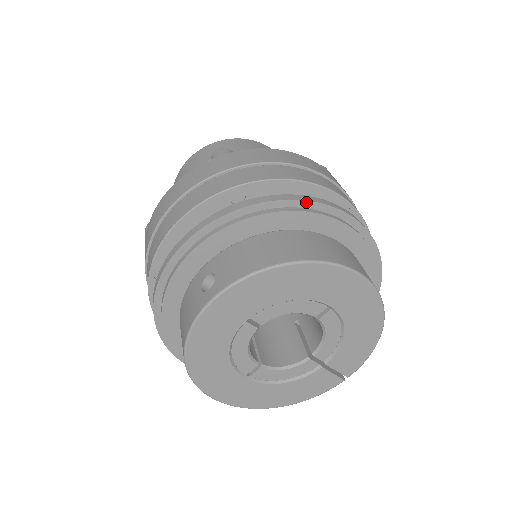
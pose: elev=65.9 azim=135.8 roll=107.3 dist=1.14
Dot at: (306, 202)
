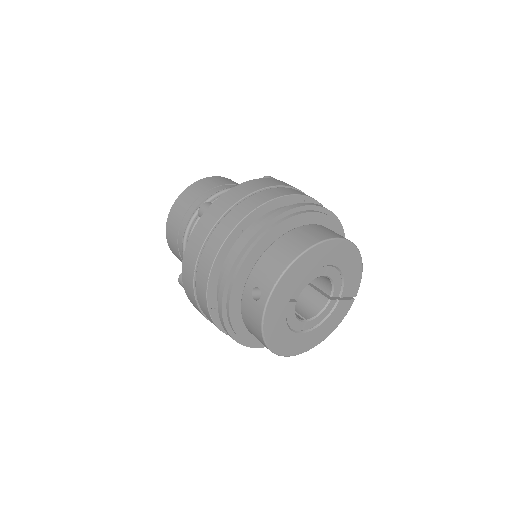
Dot at: (282, 214)
